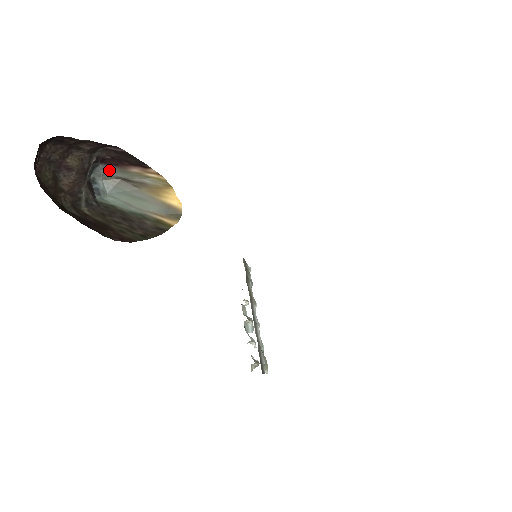
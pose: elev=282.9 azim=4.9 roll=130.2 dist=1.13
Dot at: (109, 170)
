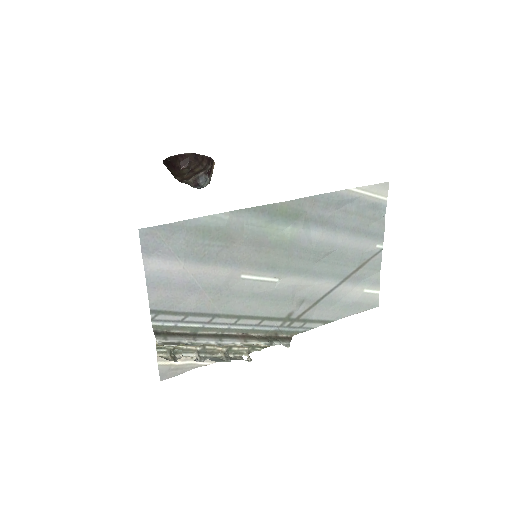
Dot at: (209, 180)
